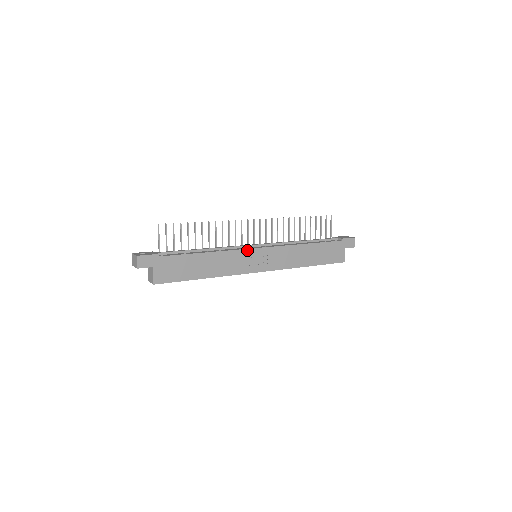
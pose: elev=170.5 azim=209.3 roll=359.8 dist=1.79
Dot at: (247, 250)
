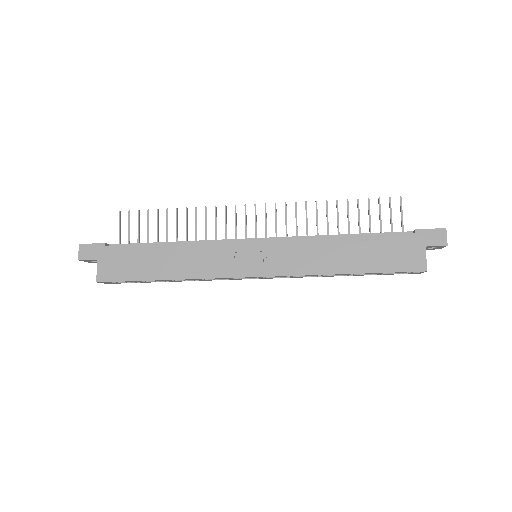
Dot at: (232, 243)
